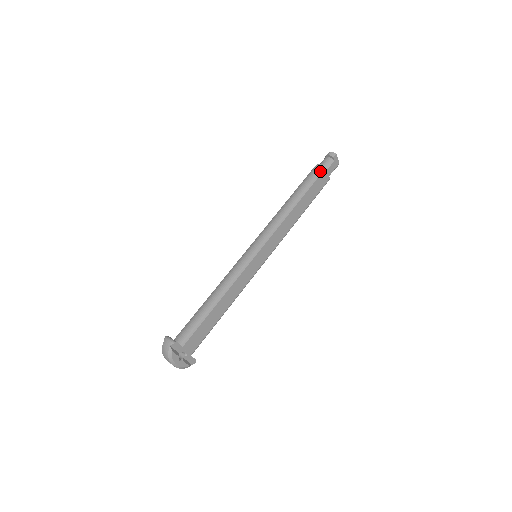
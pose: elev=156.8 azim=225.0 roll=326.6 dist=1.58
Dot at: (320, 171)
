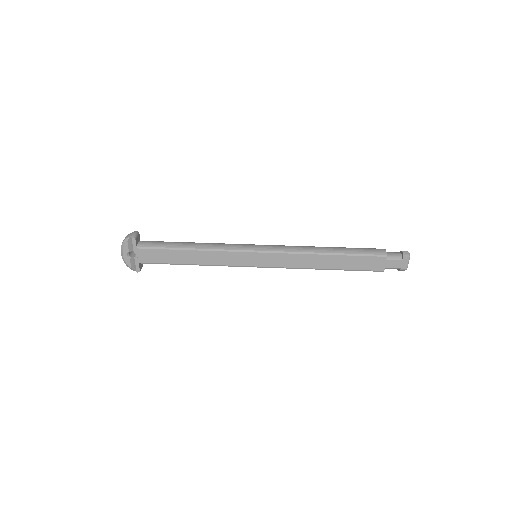
Dot at: (378, 254)
